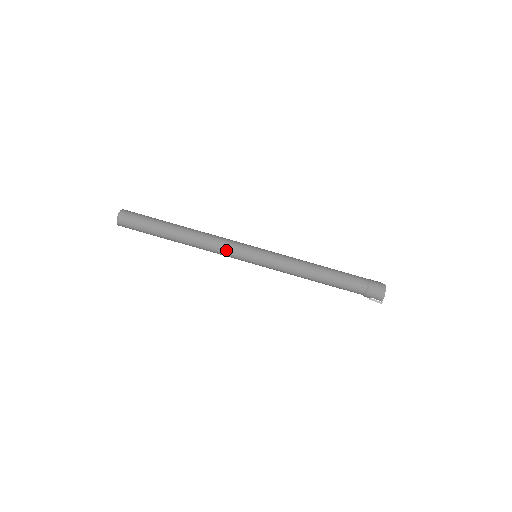
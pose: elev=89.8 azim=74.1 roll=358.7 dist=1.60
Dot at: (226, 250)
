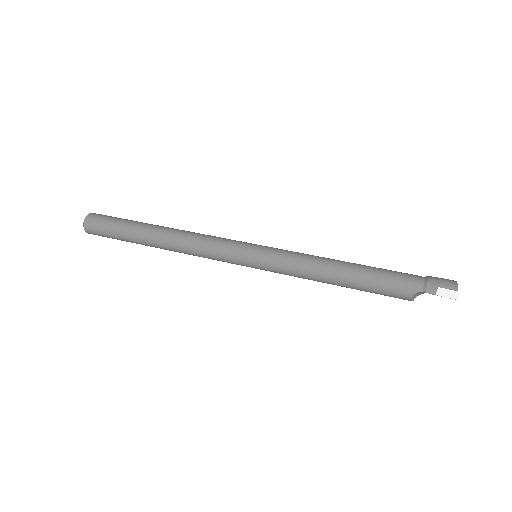
Dot at: (218, 238)
